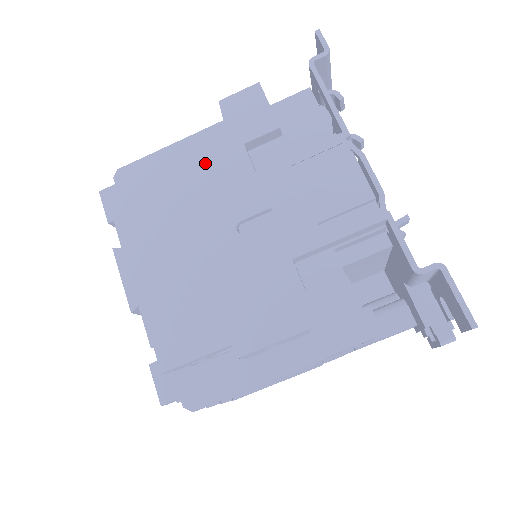
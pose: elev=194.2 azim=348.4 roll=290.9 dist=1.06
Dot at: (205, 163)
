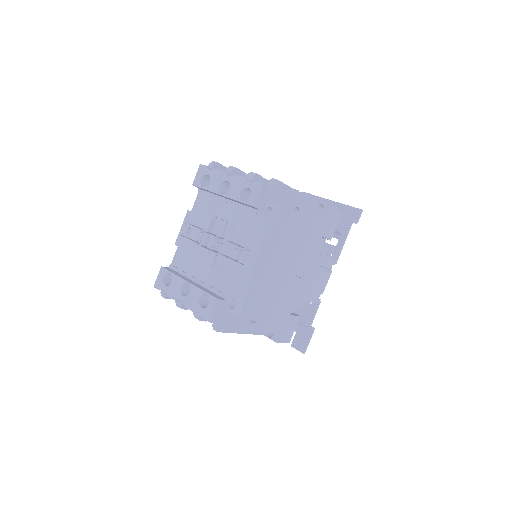
Dot at: (310, 232)
